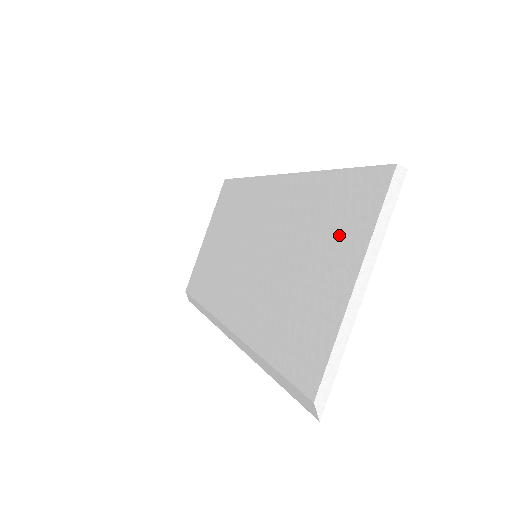
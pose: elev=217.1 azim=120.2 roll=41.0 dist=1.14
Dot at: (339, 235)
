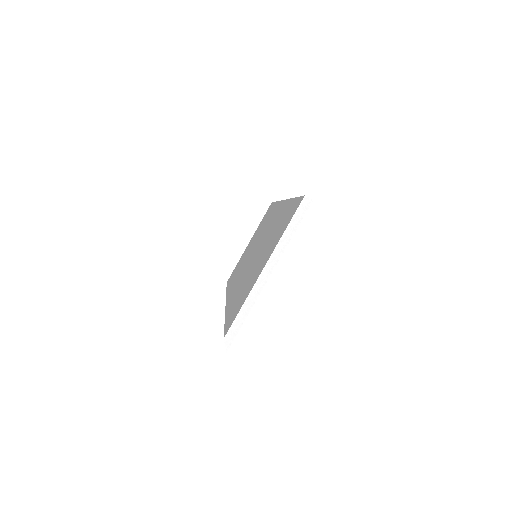
Dot at: (275, 239)
